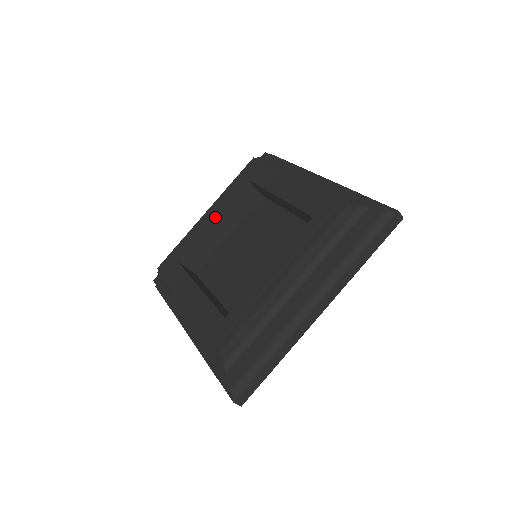
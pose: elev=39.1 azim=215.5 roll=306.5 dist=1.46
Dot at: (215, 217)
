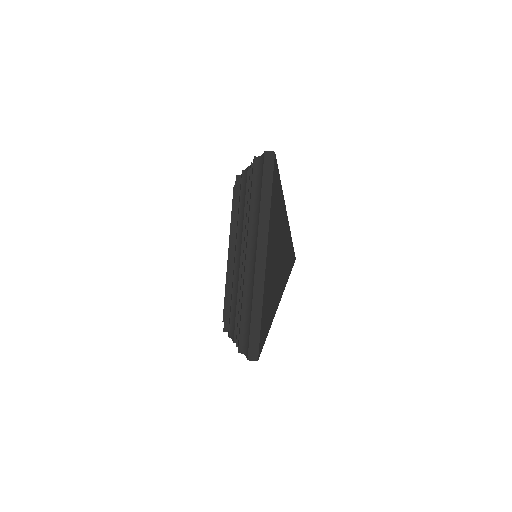
Dot at: occluded
